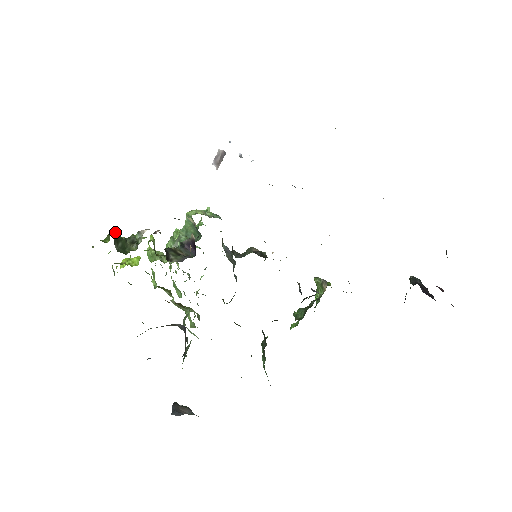
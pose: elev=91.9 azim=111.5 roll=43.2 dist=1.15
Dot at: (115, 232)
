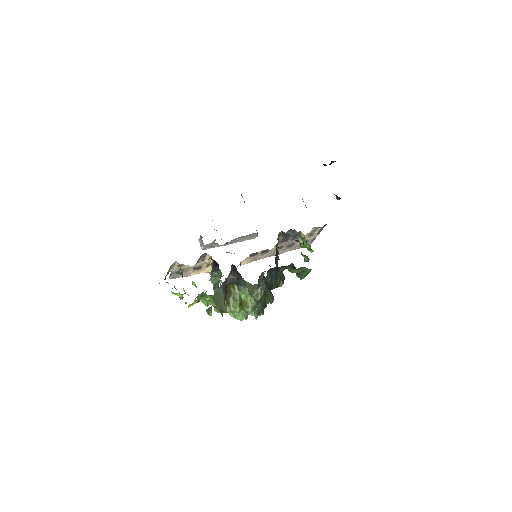
Dot at: (167, 274)
